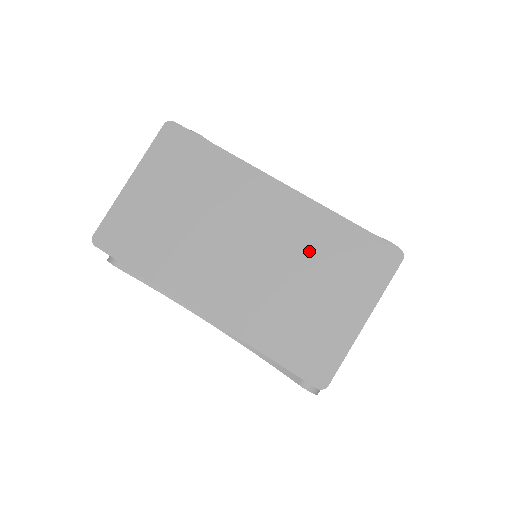
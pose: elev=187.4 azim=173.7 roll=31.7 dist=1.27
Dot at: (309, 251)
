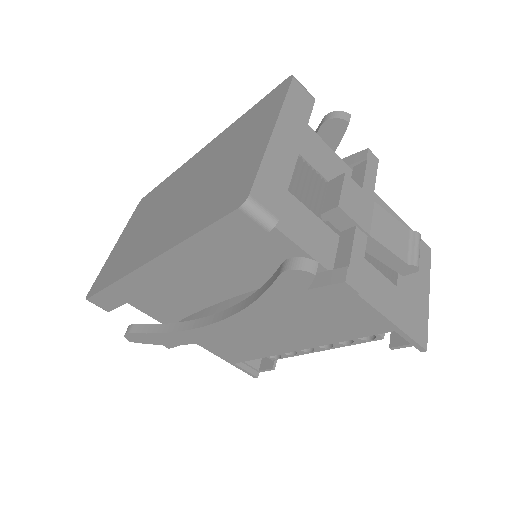
Dot at: (222, 152)
